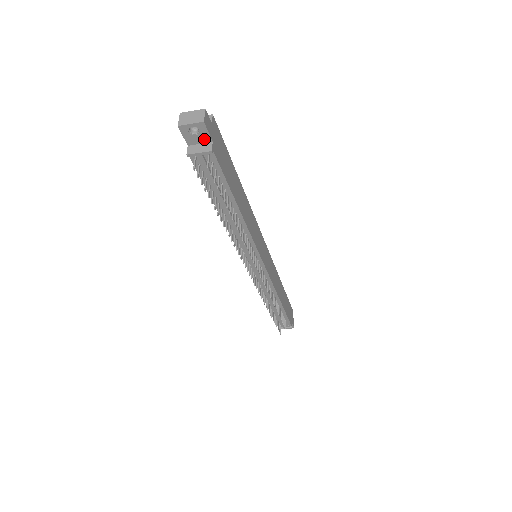
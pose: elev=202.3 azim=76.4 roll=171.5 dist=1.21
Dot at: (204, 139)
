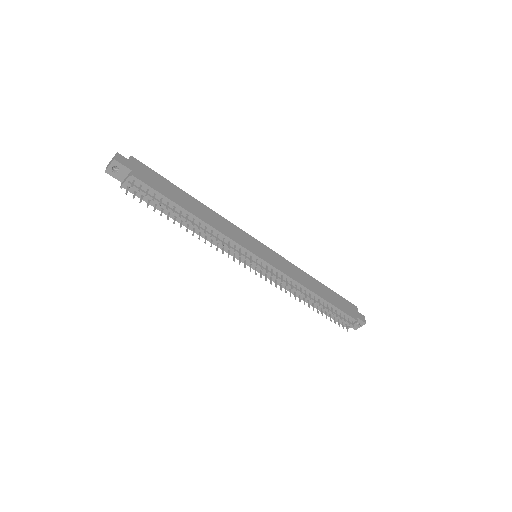
Dot at: (125, 172)
